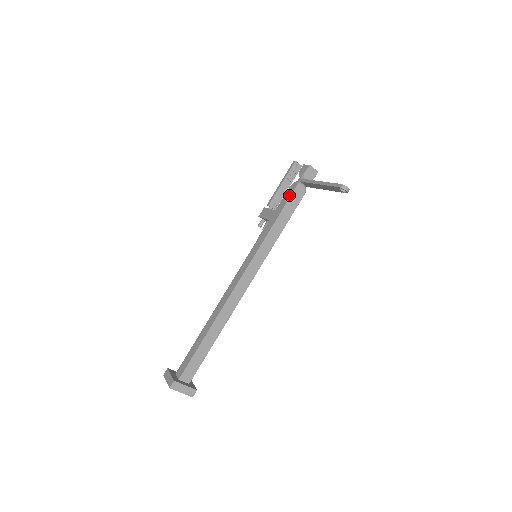
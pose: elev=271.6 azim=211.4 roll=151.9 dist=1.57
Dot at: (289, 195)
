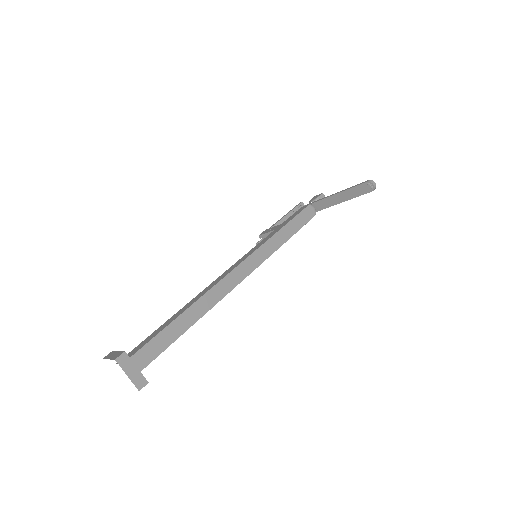
Dot at: (300, 210)
